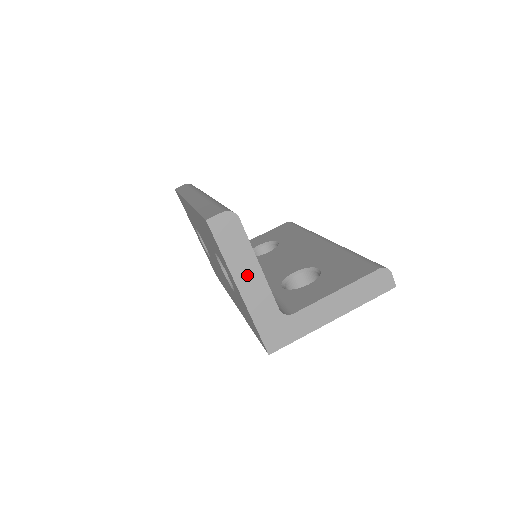
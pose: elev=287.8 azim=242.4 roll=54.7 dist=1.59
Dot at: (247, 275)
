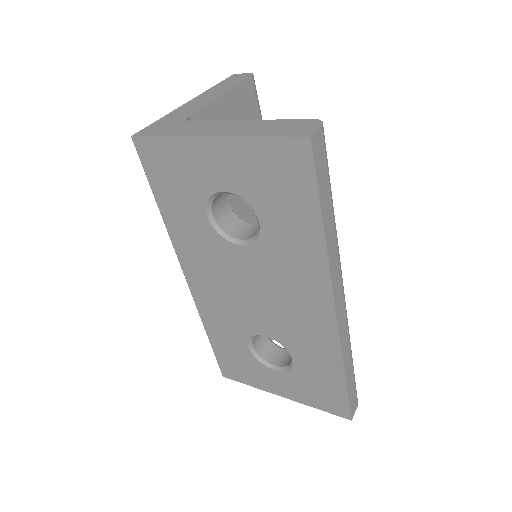
Dot at: (208, 96)
